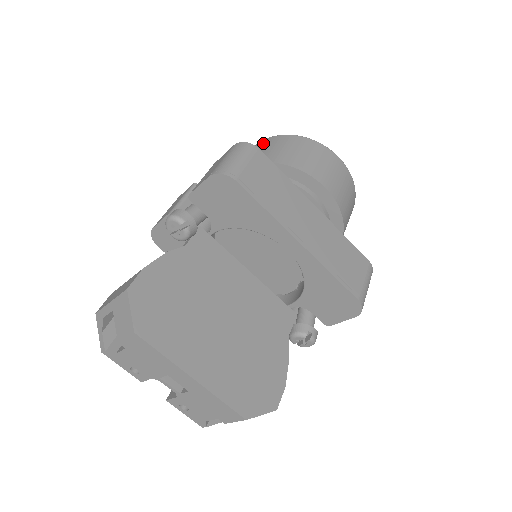
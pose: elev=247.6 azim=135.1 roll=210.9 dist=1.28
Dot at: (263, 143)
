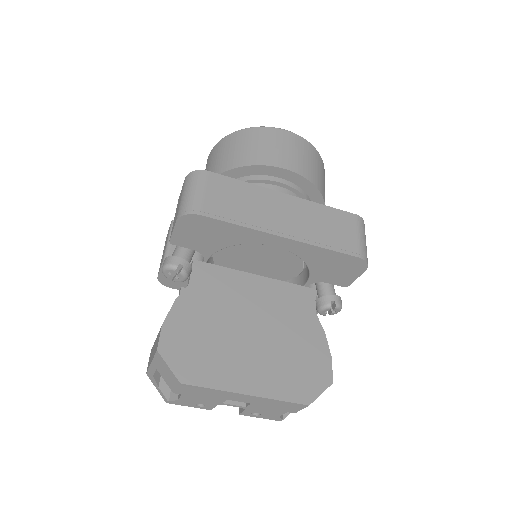
Dot at: (214, 152)
